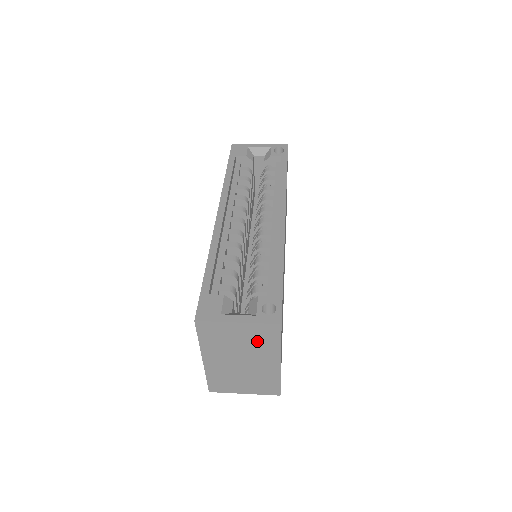
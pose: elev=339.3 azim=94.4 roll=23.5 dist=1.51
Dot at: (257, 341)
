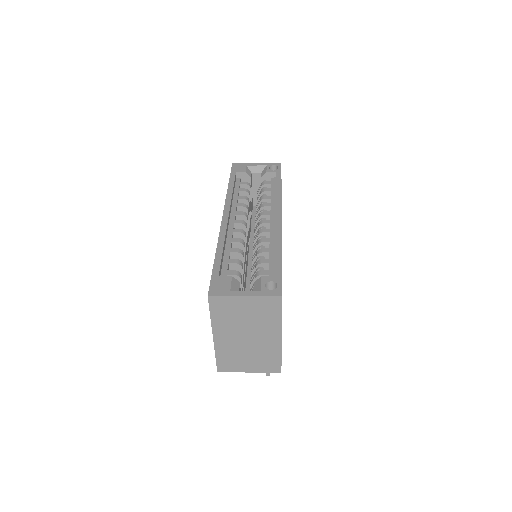
Dot at: (261, 315)
